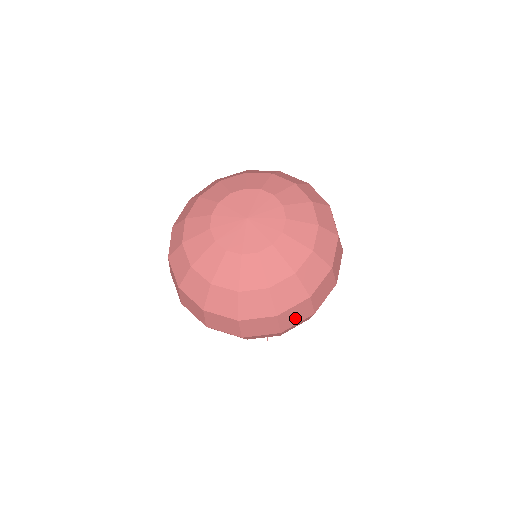
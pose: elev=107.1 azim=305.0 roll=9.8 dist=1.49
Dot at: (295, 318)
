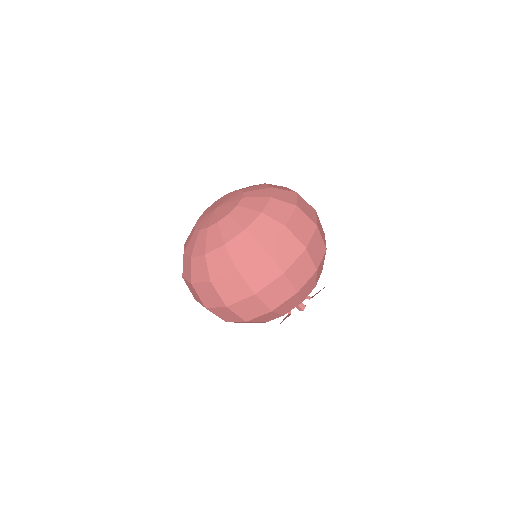
Dot at: (262, 276)
